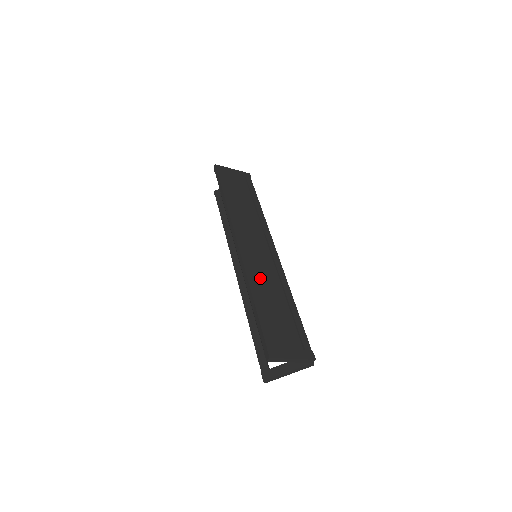
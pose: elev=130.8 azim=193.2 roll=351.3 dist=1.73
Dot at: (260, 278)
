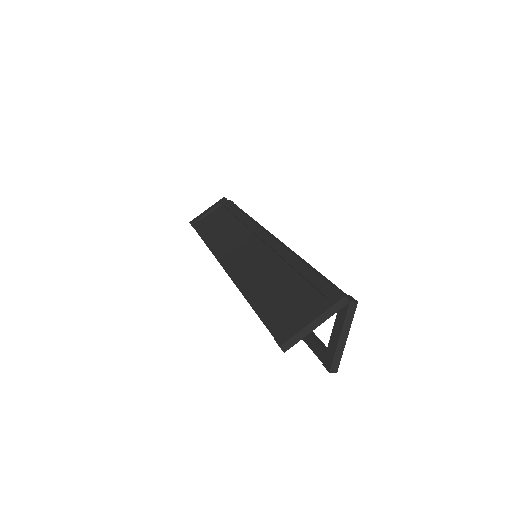
Dot at: (253, 273)
